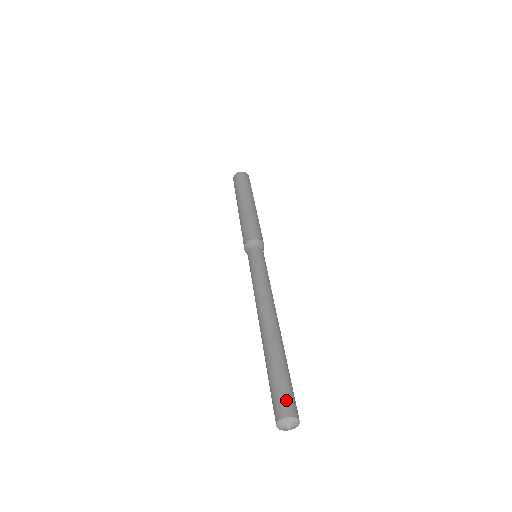
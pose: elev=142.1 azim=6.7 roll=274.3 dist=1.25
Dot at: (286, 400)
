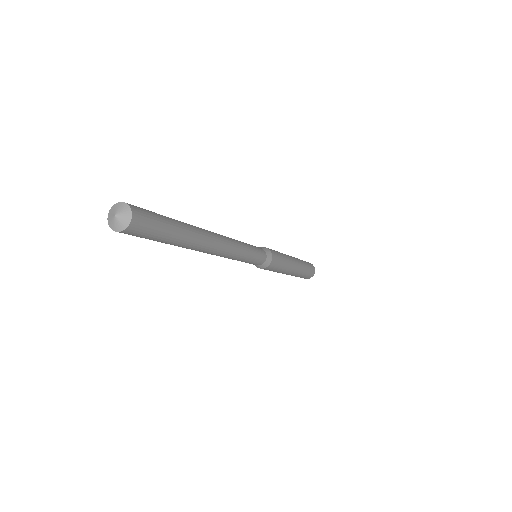
Dot at: occluded
